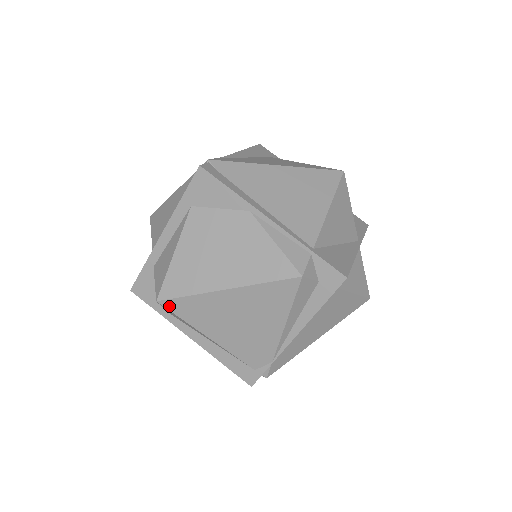
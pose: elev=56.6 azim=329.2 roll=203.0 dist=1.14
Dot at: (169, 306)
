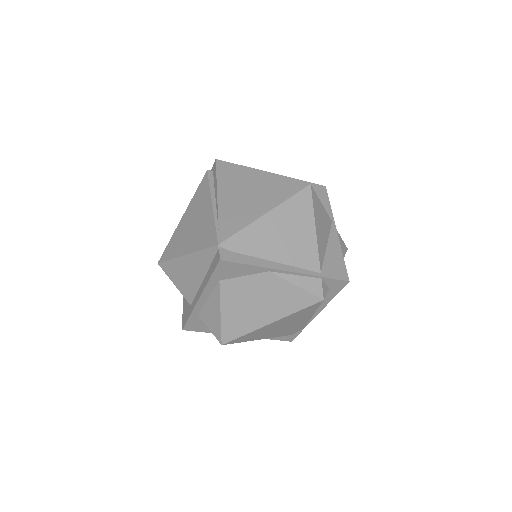
Dot at: (231, 343)
